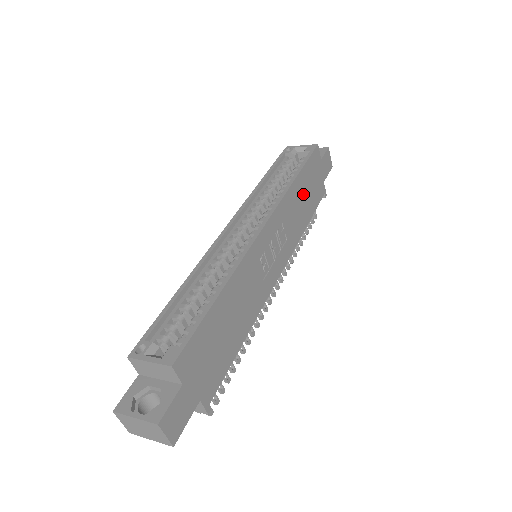
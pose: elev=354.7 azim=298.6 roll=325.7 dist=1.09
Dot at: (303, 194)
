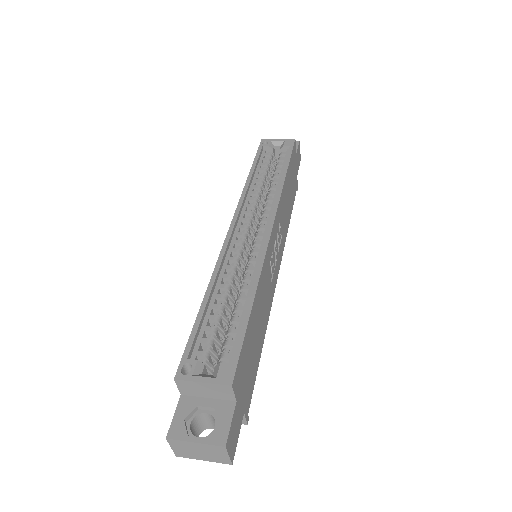
Dot at: (288, 190)
